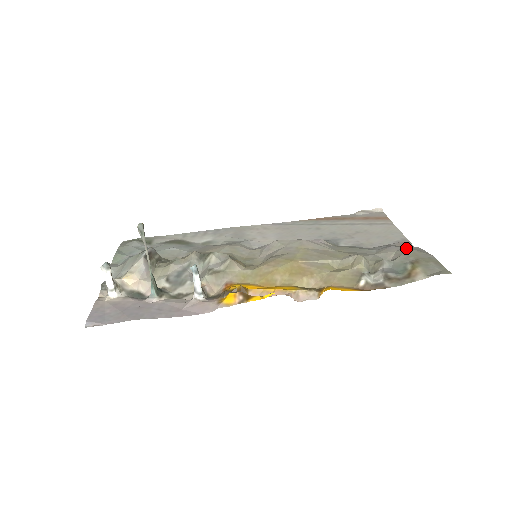
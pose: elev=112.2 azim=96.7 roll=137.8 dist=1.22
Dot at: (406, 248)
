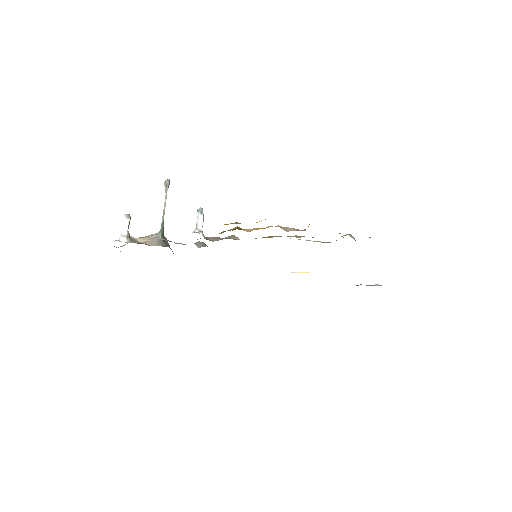
Dot at: occluded
